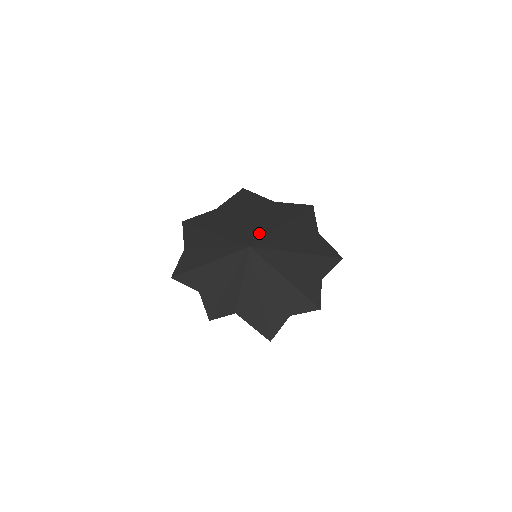
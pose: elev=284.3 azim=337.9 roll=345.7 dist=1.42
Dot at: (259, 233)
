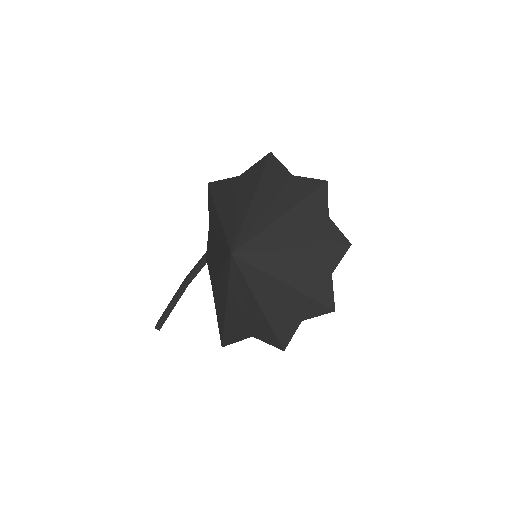
Dot at: (266, 243)
